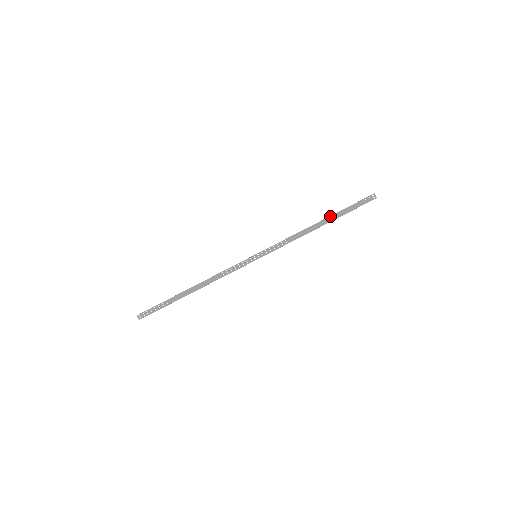
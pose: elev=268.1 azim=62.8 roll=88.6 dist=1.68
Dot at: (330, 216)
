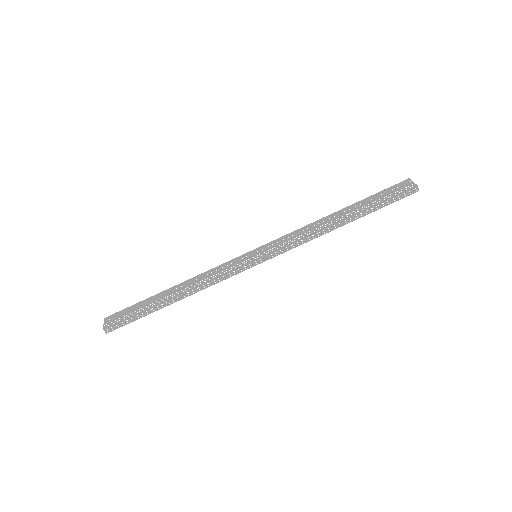
Dot at: (357, 214)
